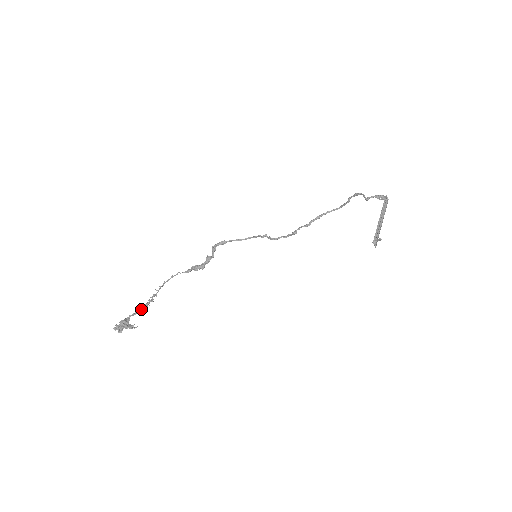
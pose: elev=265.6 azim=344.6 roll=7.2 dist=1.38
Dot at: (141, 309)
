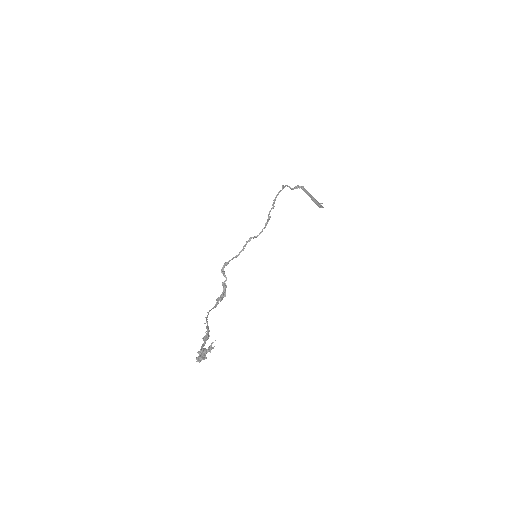
Dot at: (206, 340)
